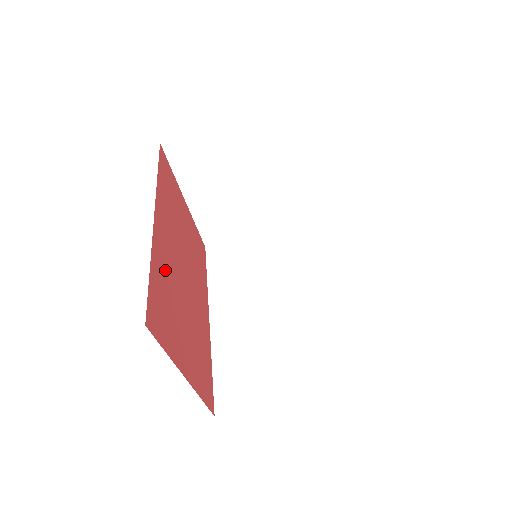
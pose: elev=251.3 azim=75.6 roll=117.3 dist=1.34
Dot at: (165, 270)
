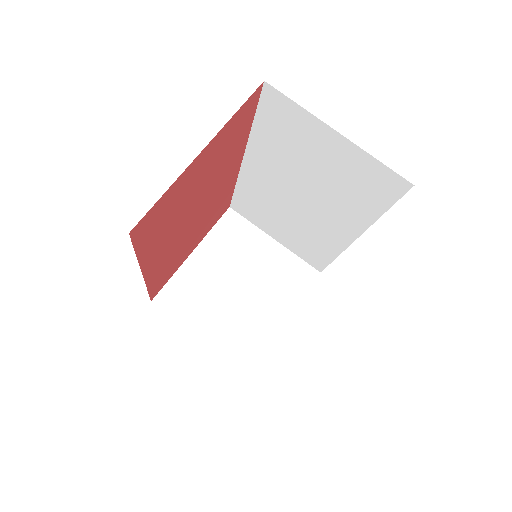
Dot at: (230, 158)
